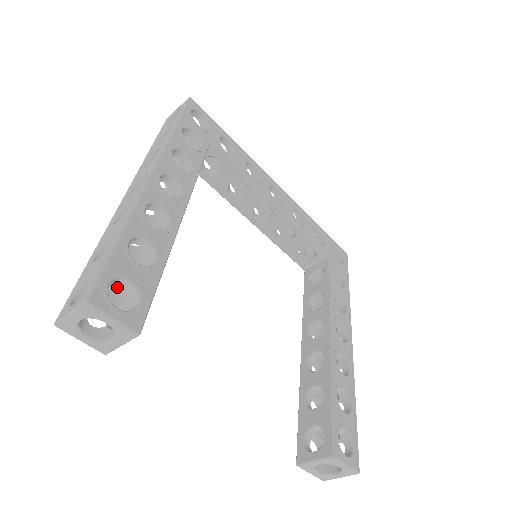
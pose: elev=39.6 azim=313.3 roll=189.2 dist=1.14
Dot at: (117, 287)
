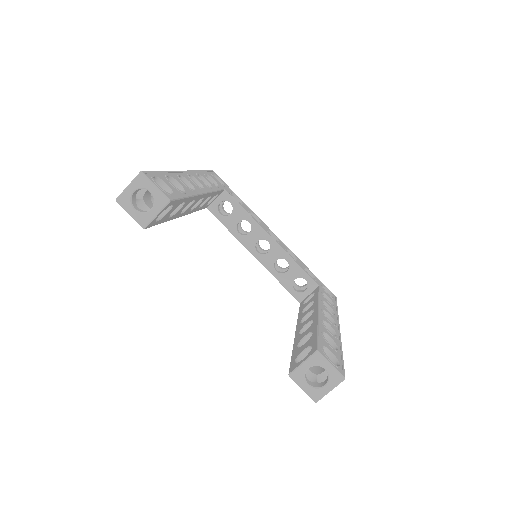
Dot at: occluded
